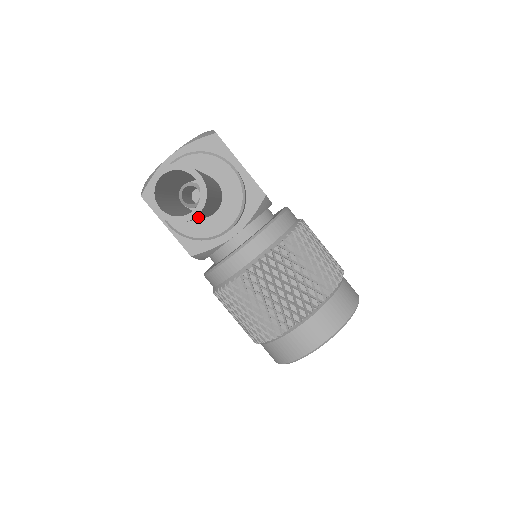
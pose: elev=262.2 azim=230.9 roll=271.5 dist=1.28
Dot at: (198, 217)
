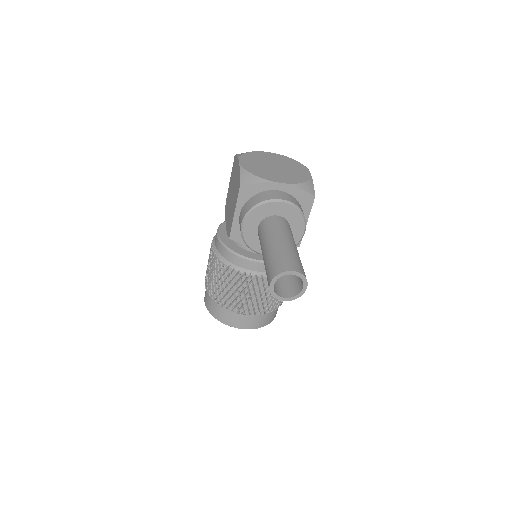
Dot at: occluded
